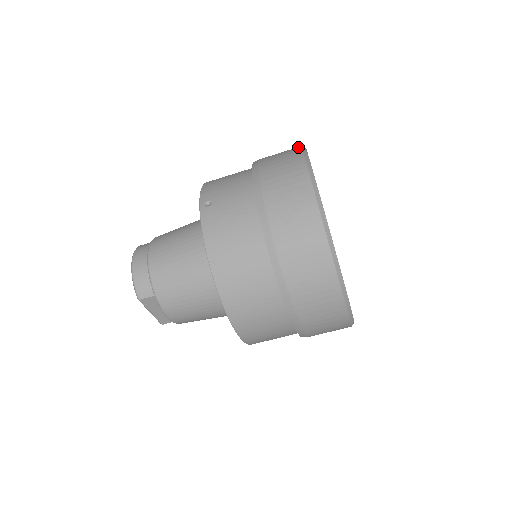
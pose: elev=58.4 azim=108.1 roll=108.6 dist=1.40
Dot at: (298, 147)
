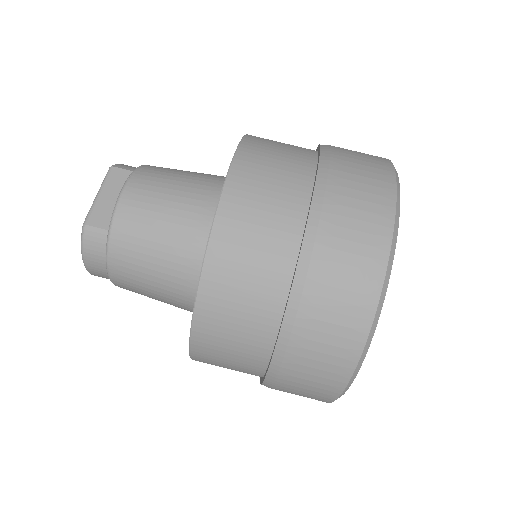
Dot at: occluded
